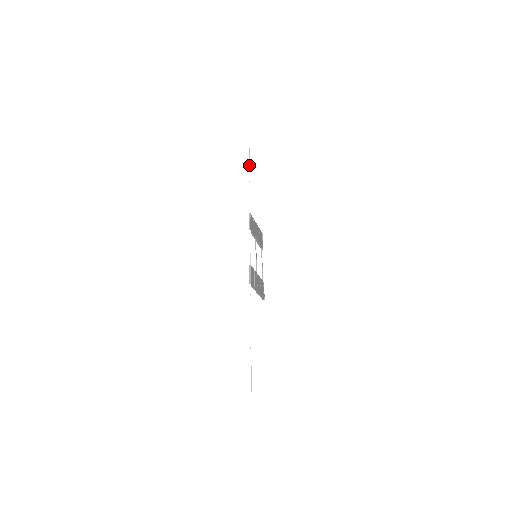
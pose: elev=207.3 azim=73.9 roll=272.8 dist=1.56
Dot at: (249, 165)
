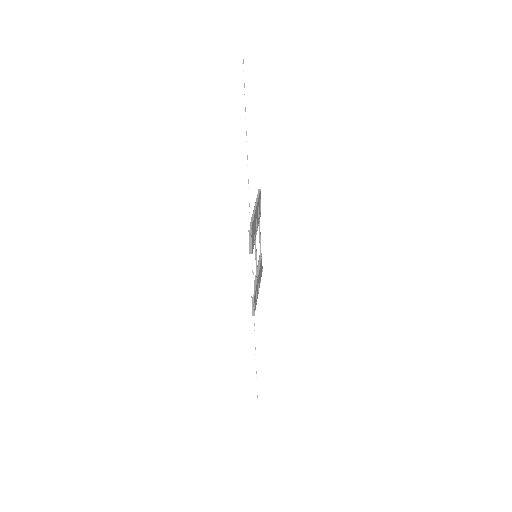
Dot at: (246, 140)
